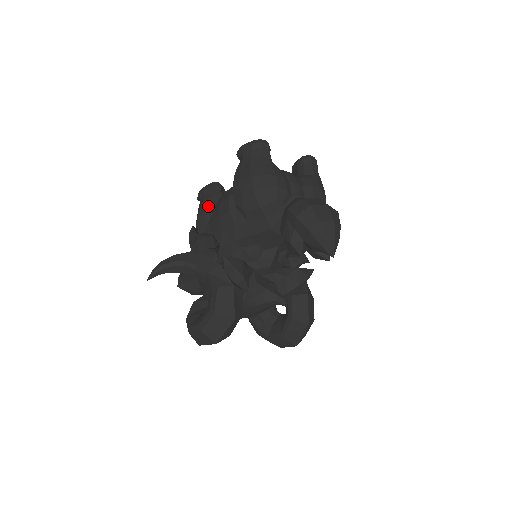
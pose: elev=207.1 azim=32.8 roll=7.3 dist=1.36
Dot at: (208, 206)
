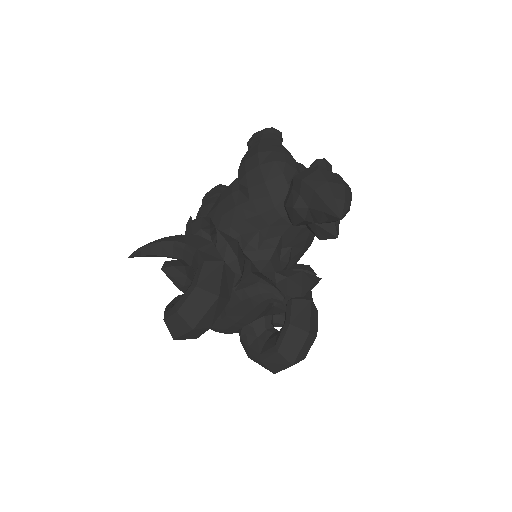
Dot at: (211, 200)
